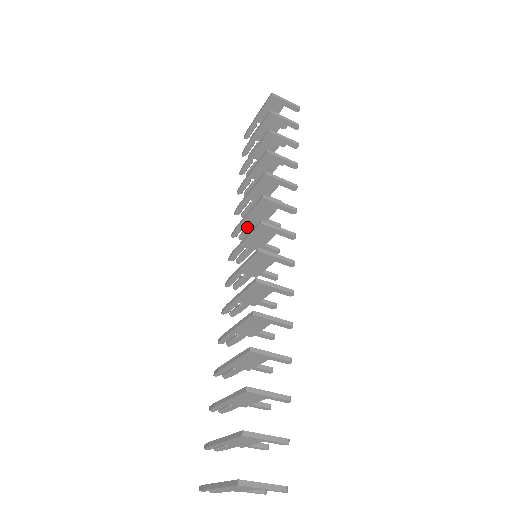
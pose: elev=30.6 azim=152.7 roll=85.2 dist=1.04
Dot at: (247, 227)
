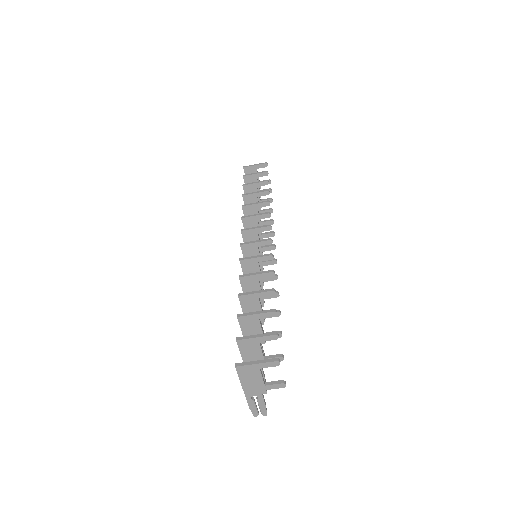
Dot at: occluded
